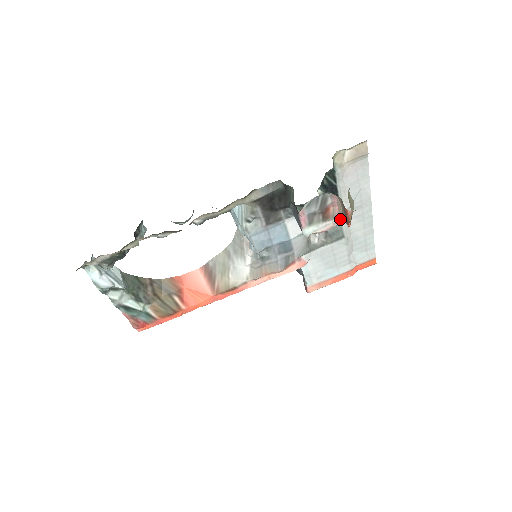
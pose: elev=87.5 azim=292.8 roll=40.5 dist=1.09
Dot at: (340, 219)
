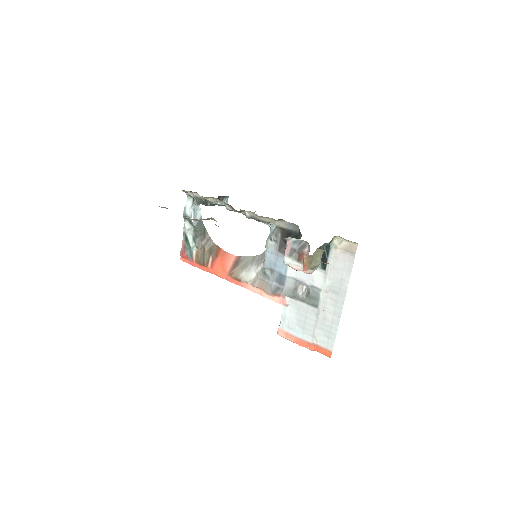
Dot at: occluded
